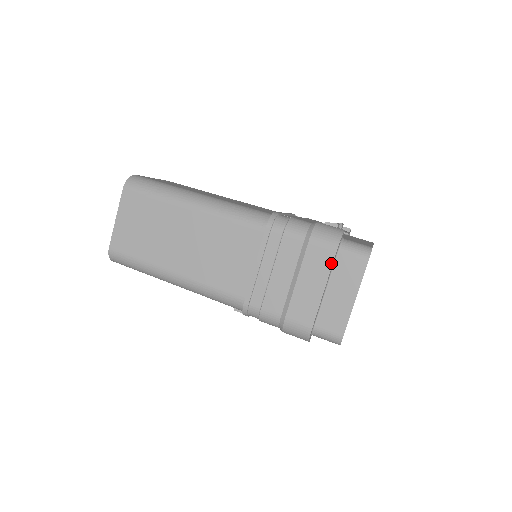
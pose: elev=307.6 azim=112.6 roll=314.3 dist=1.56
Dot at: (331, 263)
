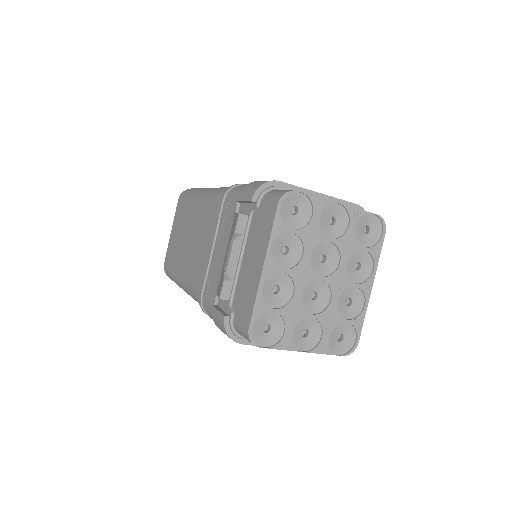
Dot at: (344, 200)
